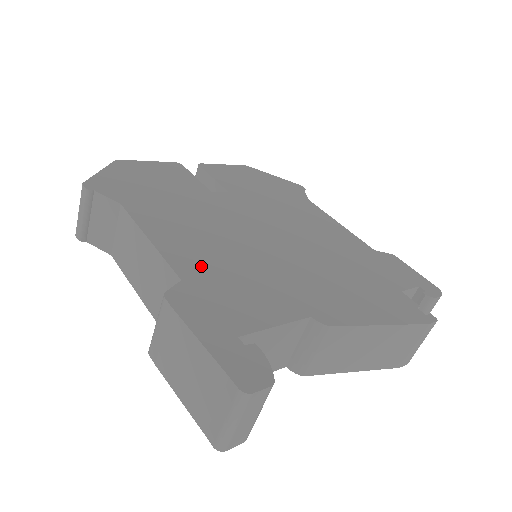
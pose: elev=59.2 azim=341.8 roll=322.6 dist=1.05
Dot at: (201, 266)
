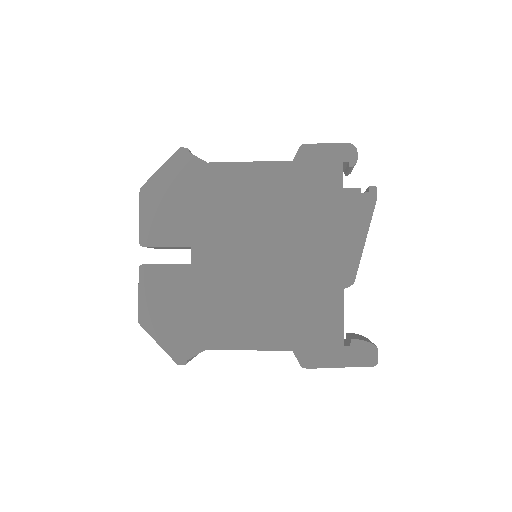
Dot at: (283, 331)
